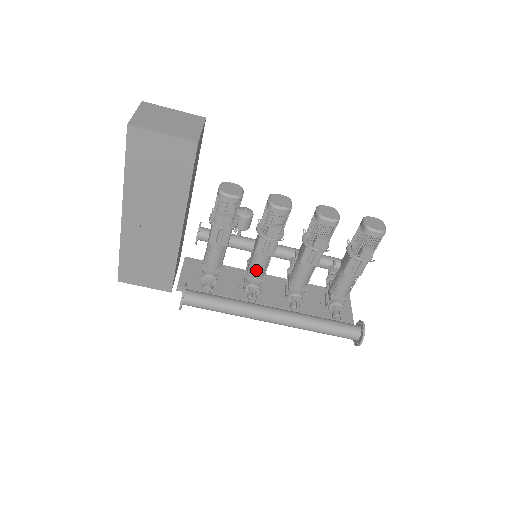
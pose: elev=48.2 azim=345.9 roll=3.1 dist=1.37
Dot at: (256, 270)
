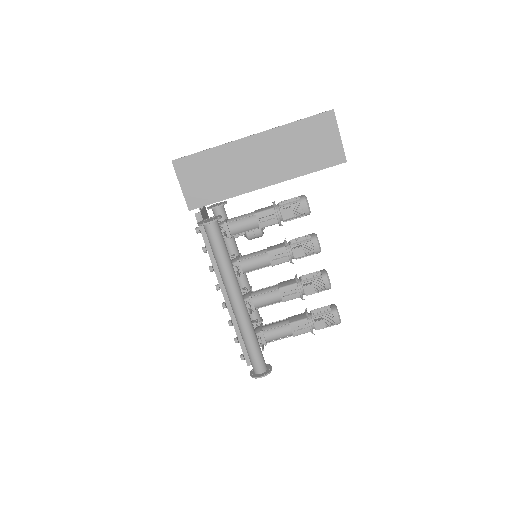
Dot at: (250, 263)
